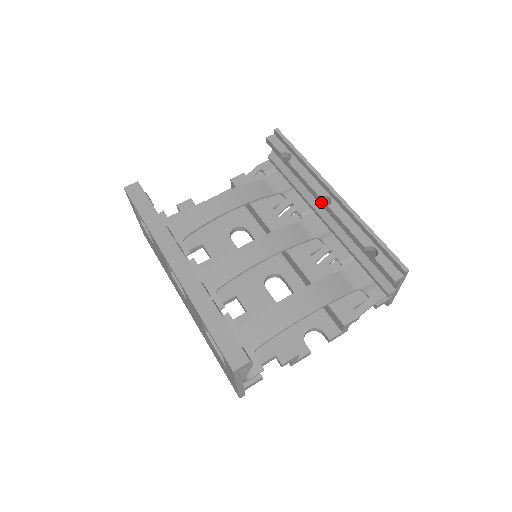
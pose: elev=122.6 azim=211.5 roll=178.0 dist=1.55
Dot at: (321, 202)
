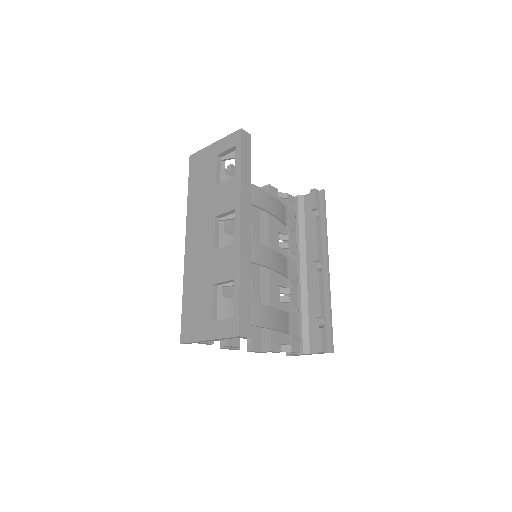
Dot at: (309, 260)
